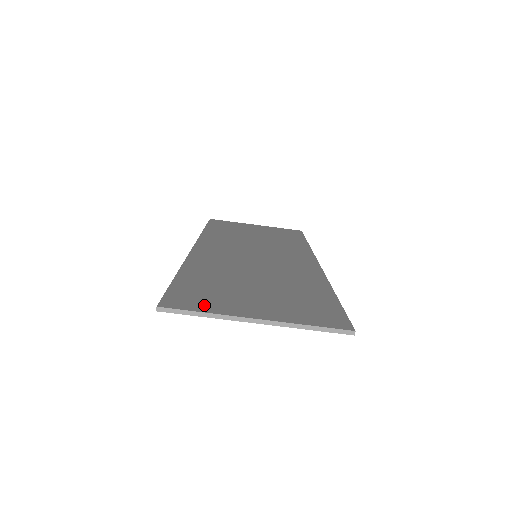
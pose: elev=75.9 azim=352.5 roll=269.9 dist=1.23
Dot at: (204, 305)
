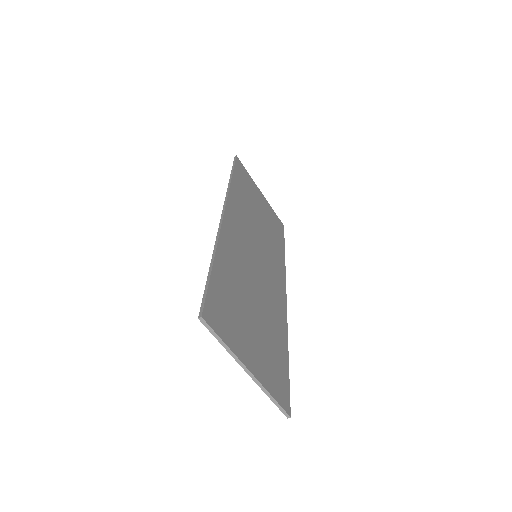
Dot at: (226, 331)
